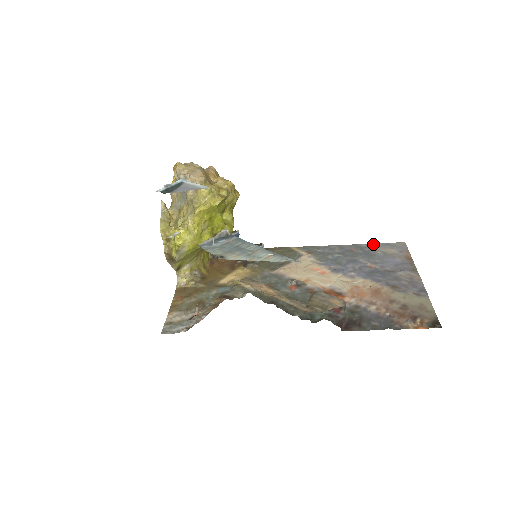
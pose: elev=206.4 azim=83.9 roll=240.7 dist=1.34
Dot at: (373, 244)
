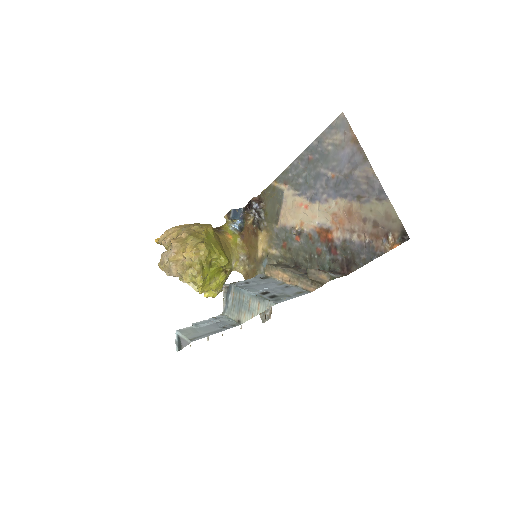
Dot at: (320, 136)
